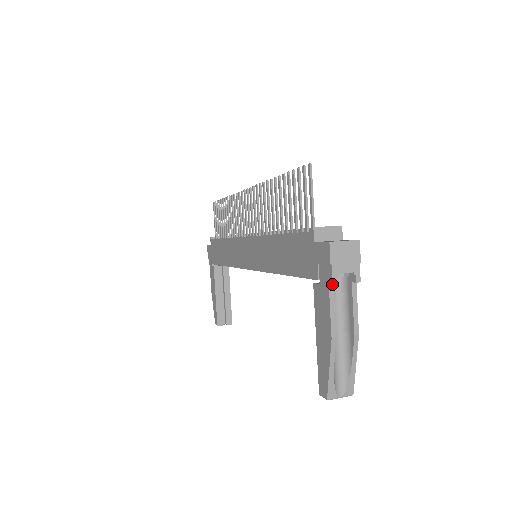
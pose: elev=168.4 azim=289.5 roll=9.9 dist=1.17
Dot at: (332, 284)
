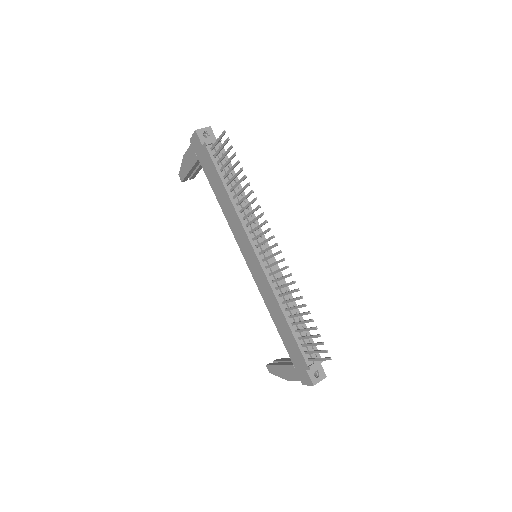
Dot at: occluded
